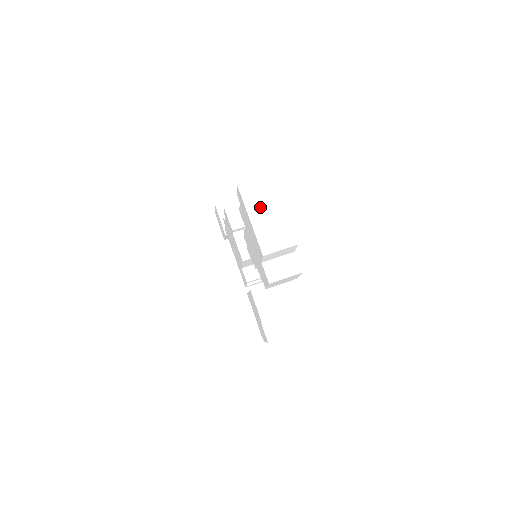
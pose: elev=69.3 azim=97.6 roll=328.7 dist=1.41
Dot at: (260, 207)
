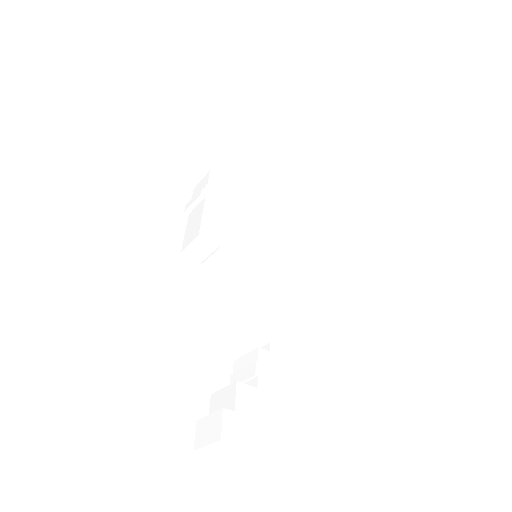
Dot at: (234, 454)
